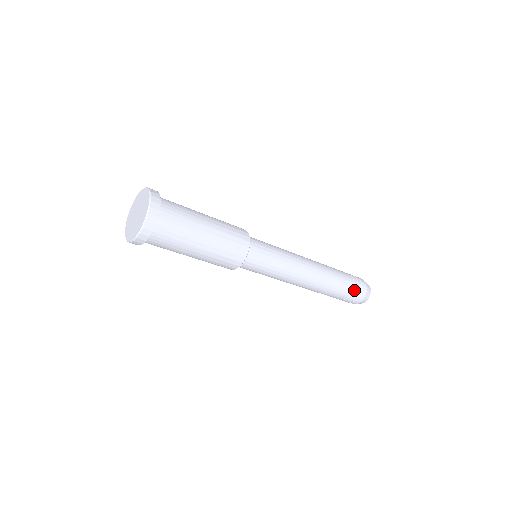
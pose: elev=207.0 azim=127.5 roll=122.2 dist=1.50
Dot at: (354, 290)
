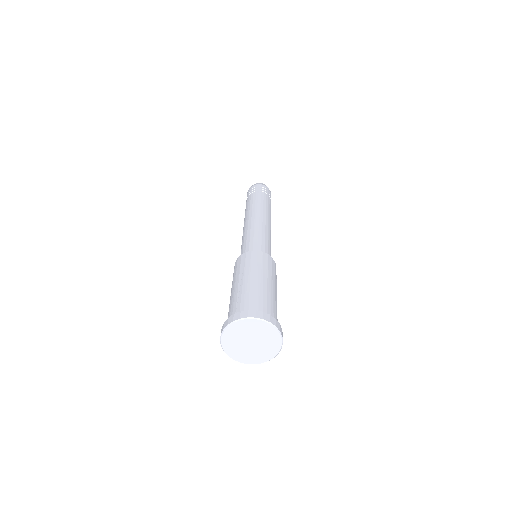
Dot at: occluded
